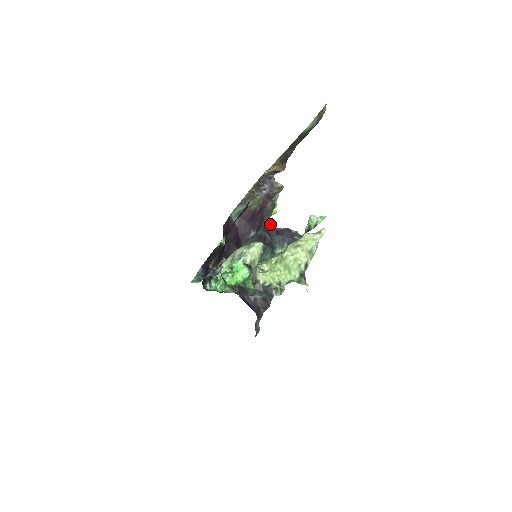
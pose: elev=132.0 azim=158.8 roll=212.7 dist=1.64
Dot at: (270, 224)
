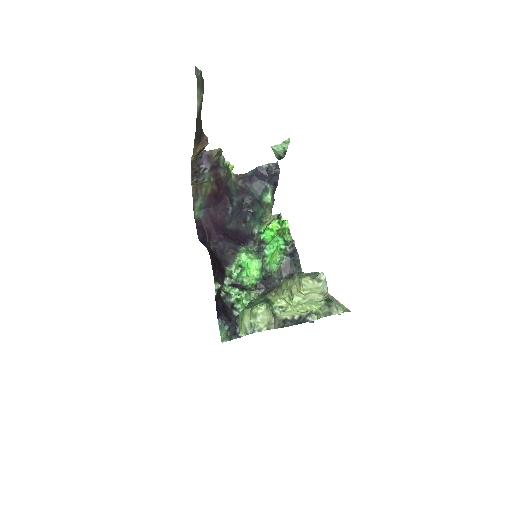
Dot at: (236, 176)
